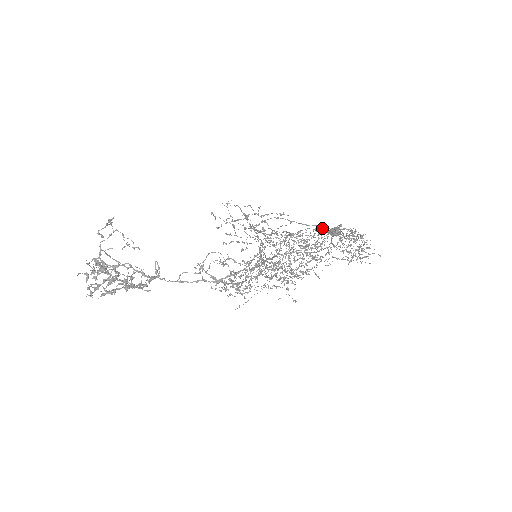
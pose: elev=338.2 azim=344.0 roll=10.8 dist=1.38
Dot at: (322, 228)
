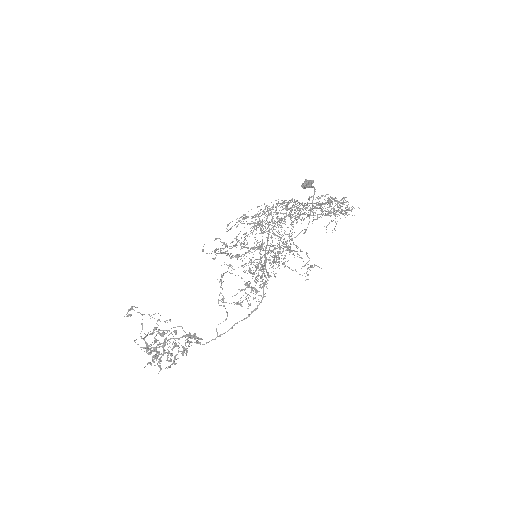
Dot at: (305, 231)
